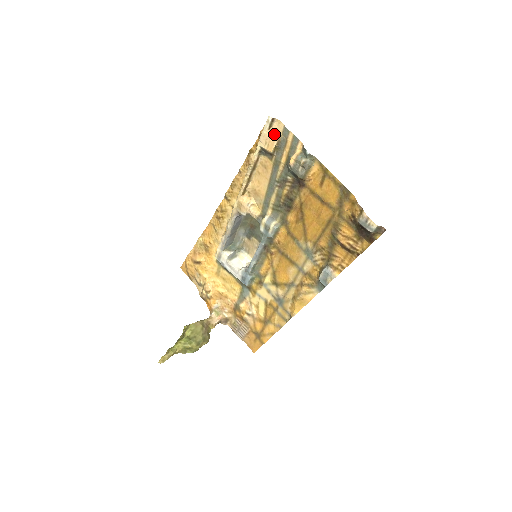
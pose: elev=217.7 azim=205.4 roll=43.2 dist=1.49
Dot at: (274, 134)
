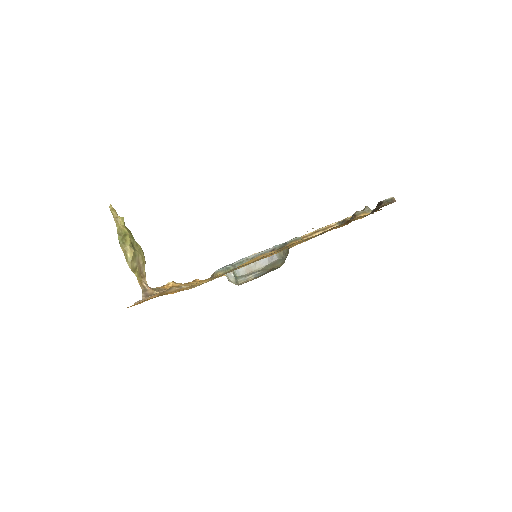
Dot at: occluded
